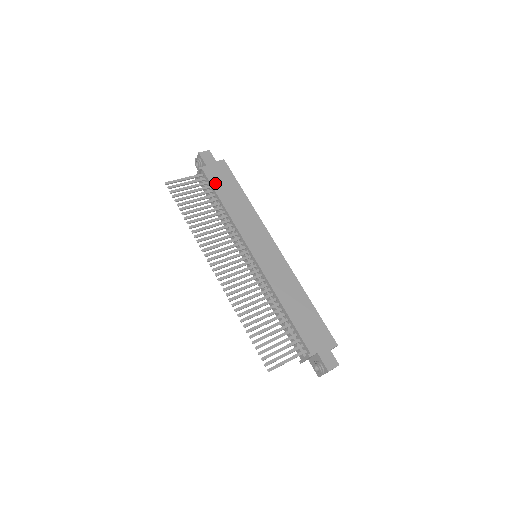
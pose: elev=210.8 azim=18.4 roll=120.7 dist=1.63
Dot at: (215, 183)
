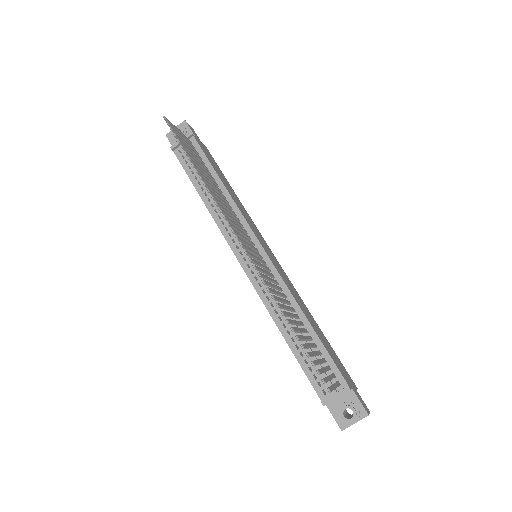
Dot at: (208, 157)
